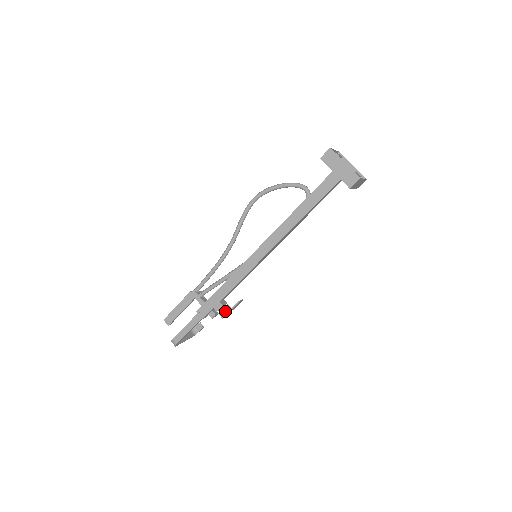
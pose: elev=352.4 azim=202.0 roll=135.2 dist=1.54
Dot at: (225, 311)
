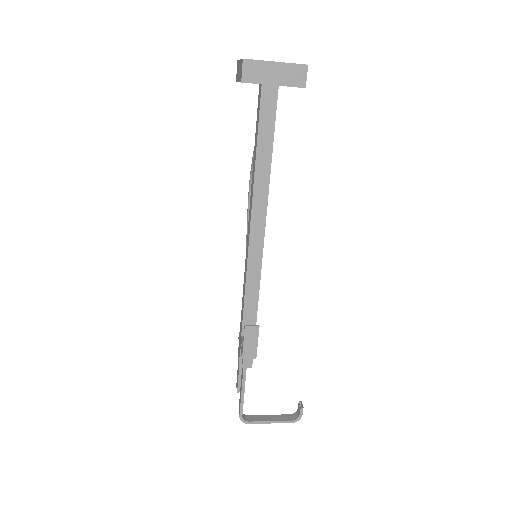
Dot at: (242, 347)
